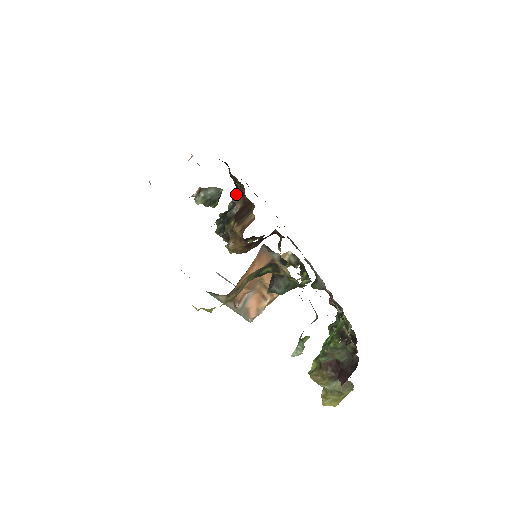
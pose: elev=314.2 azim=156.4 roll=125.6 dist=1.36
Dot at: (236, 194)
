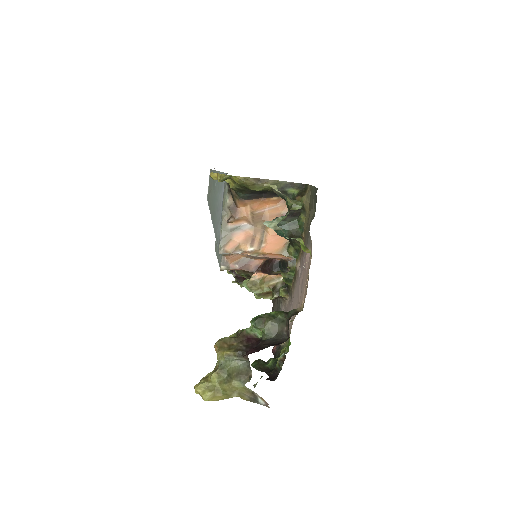
Dot at: occluded
